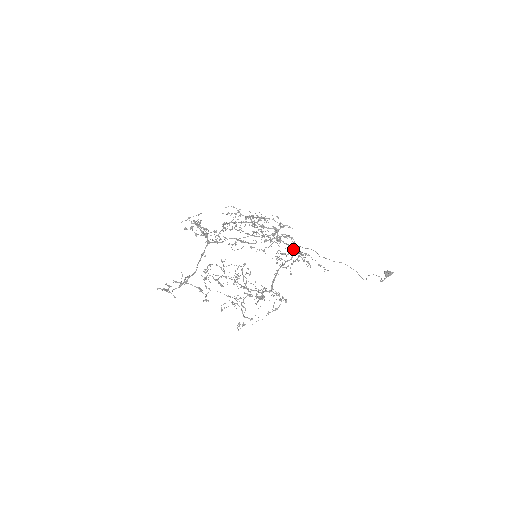
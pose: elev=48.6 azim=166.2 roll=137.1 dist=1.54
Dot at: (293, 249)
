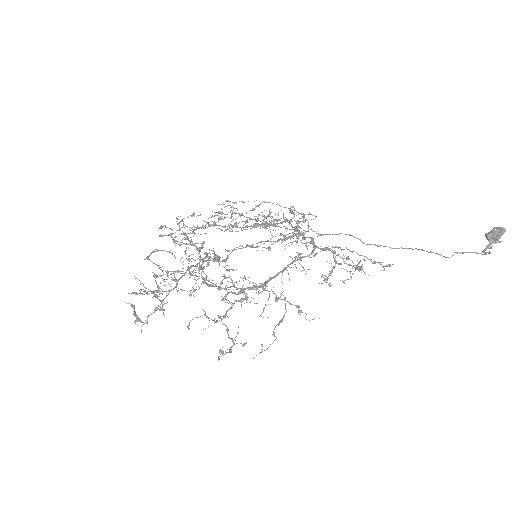
Dot at: occluded
